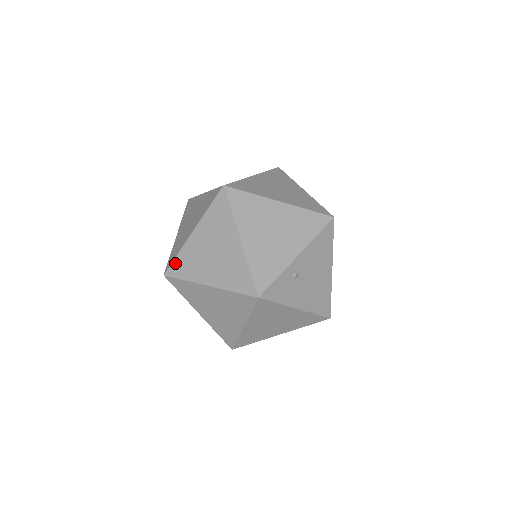
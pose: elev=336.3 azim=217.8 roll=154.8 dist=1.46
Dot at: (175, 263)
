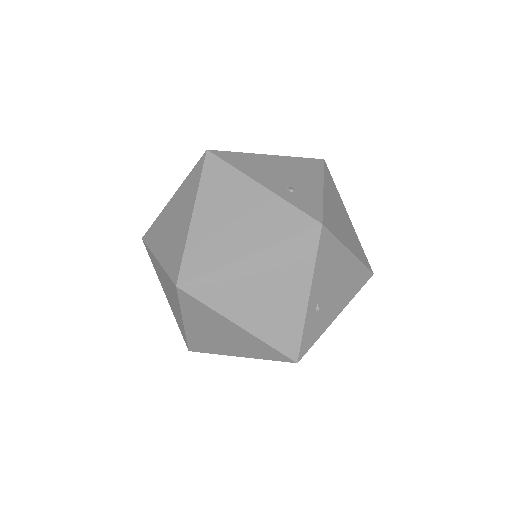
Dot at: (190, 344)
